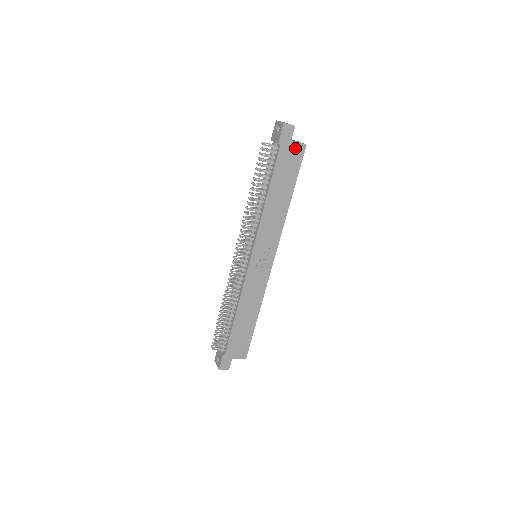
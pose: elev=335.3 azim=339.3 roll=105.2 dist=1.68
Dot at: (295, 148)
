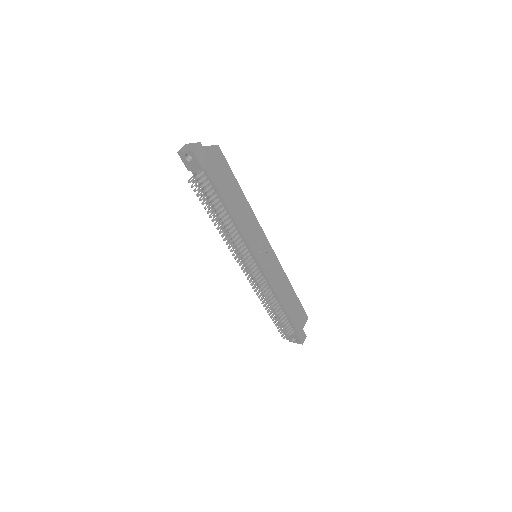
Dot at: (214, 157)
